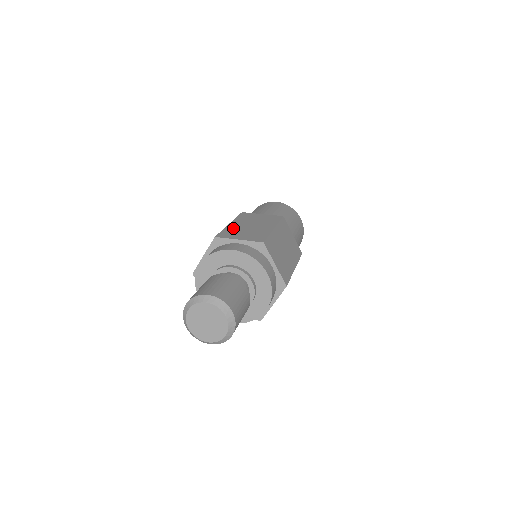
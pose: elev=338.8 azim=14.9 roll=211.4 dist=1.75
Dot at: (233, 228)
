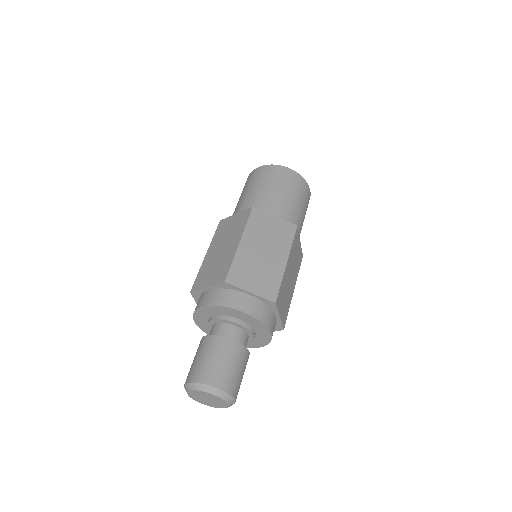
Dot at: (244, 258)
